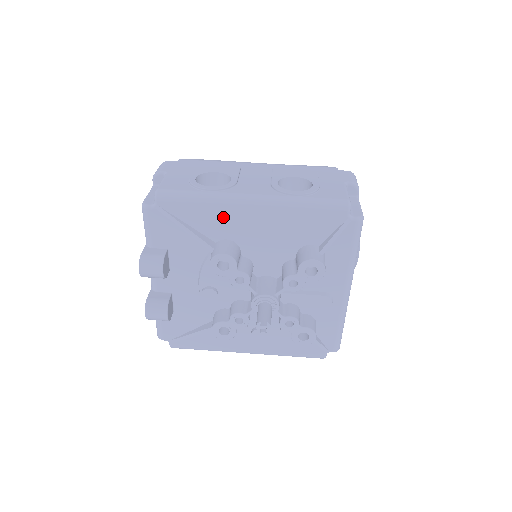
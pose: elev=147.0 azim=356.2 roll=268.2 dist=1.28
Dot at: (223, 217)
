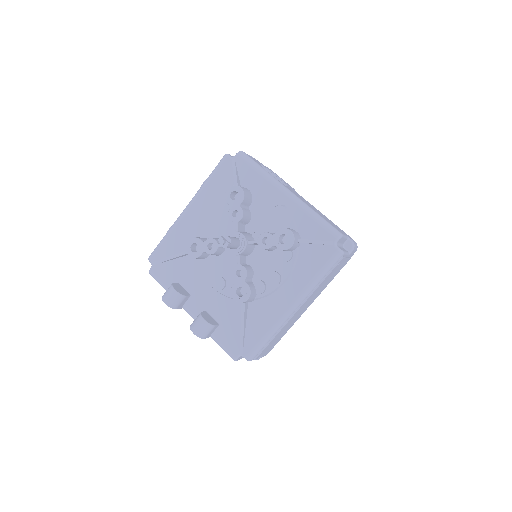
Dot at: (183, 232)
